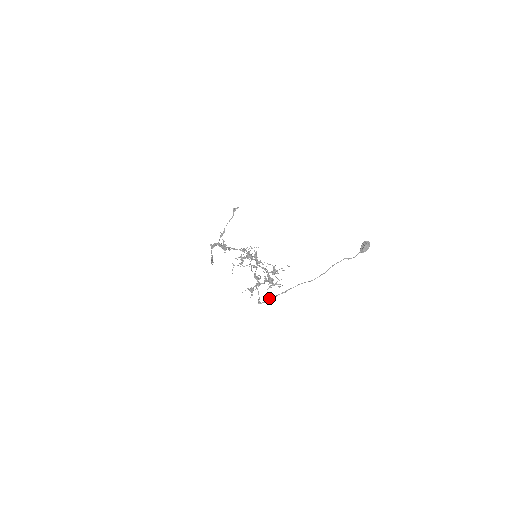
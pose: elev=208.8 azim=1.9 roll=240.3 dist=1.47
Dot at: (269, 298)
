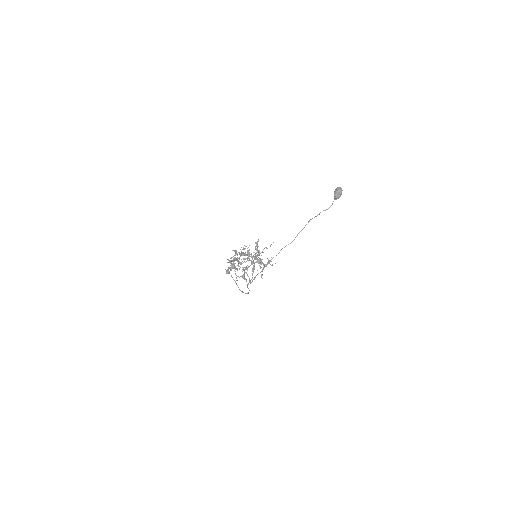
Dot at: (257, 274)
